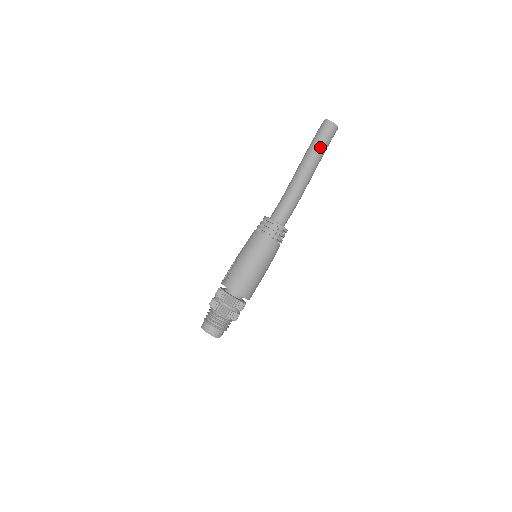
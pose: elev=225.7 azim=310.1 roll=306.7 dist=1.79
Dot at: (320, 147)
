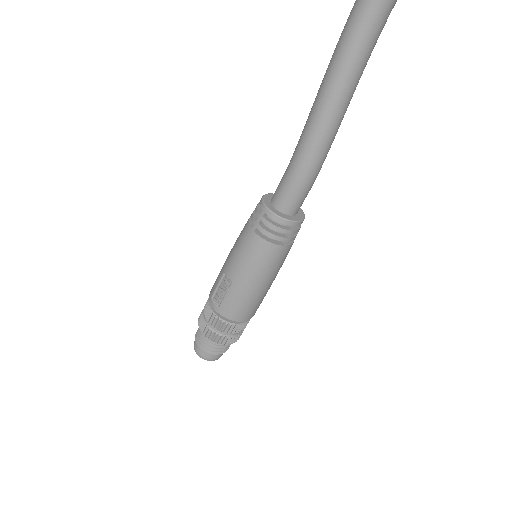
Dot at: (362, 56)
